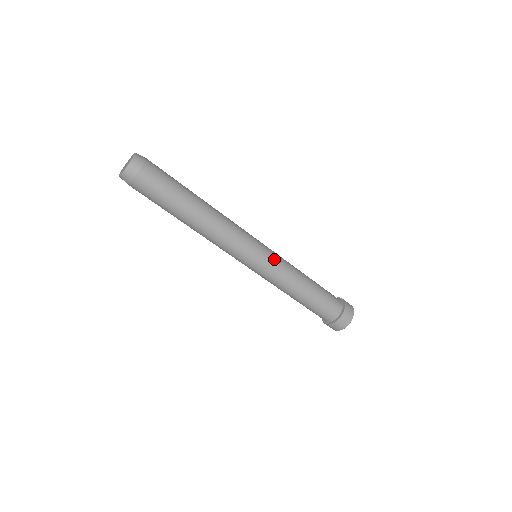
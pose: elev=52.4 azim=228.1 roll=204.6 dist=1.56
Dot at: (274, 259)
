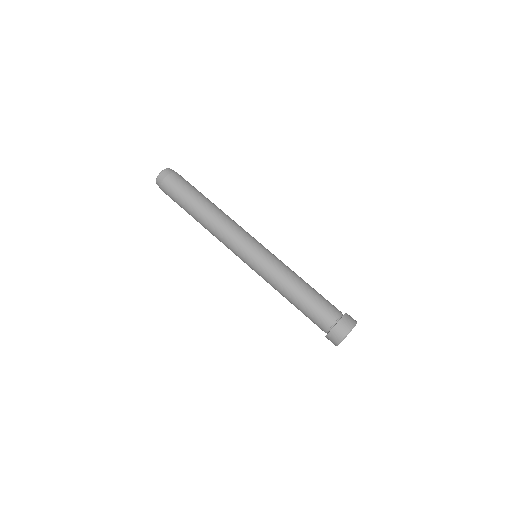
Dot at: occluded
